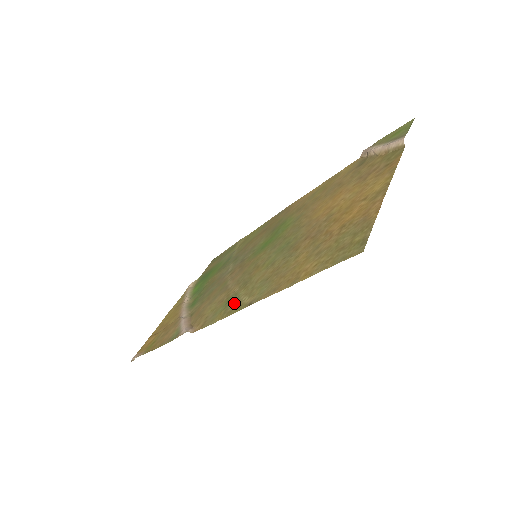
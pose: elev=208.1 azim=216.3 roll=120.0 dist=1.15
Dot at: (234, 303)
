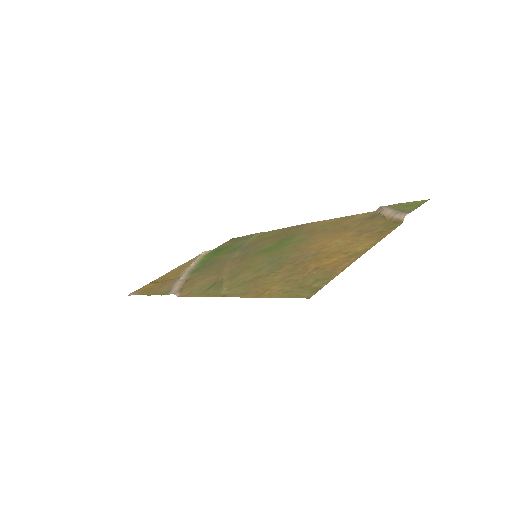
Dot at: (216, 289)
